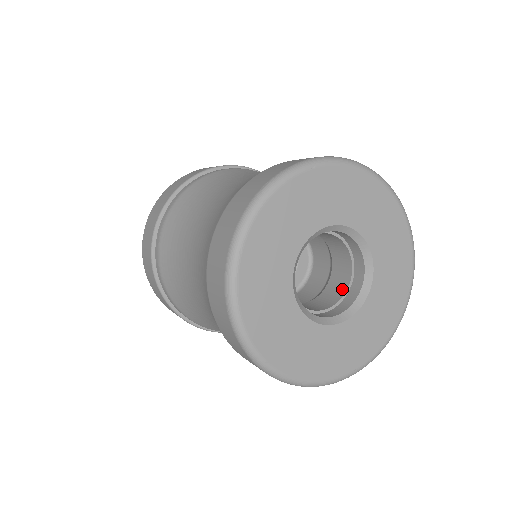
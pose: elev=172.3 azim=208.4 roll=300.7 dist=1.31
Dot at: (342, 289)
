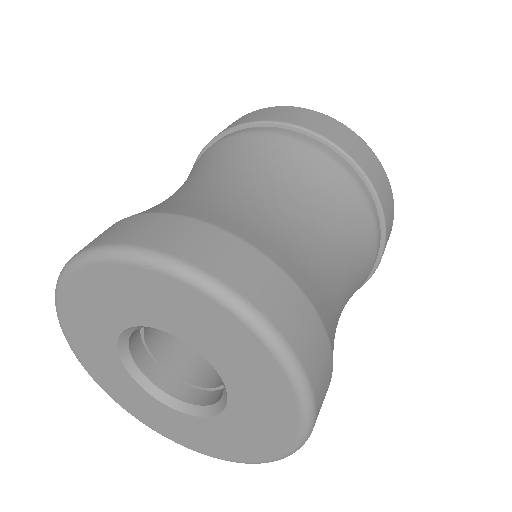
Dot at: occluded
